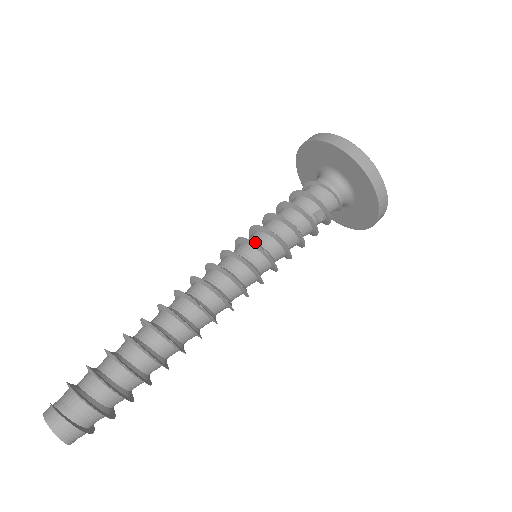
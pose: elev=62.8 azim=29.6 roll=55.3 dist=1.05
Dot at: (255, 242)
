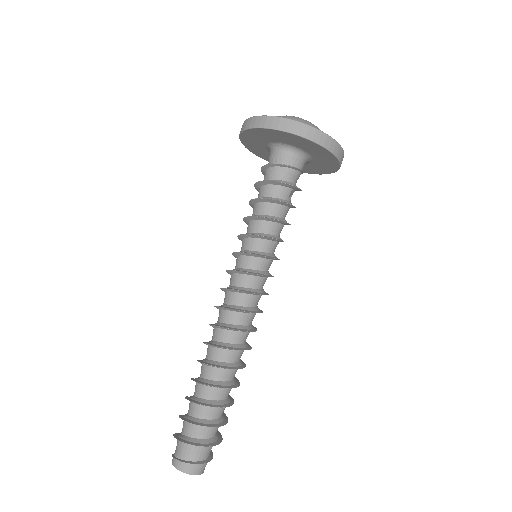
Dot at: (256, 251)
